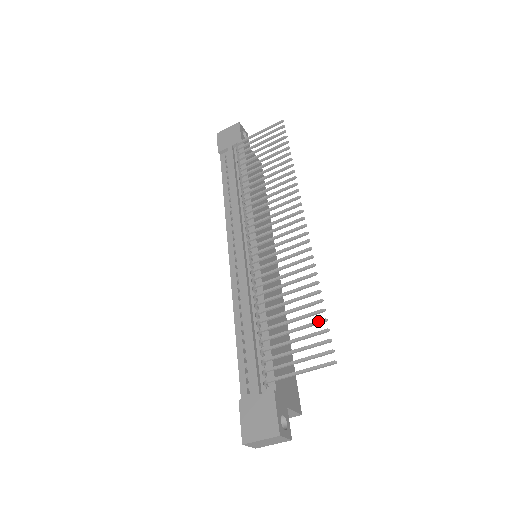
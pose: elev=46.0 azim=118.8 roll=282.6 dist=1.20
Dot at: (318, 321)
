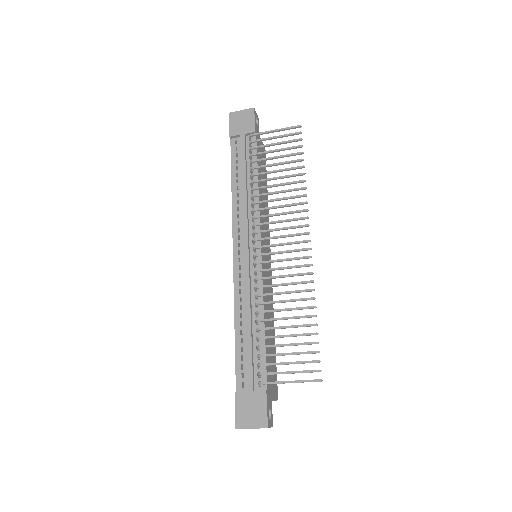
Dot at: (311, 342)
